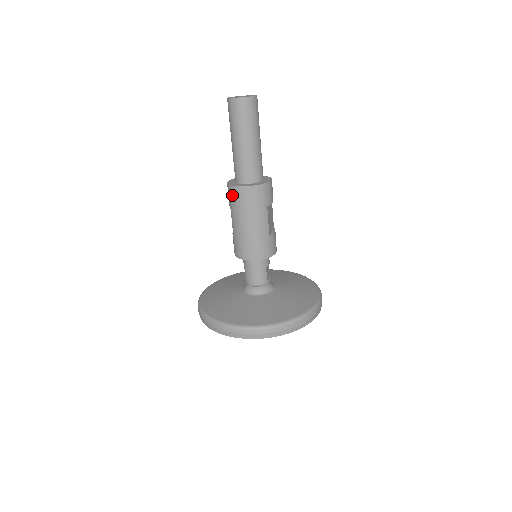
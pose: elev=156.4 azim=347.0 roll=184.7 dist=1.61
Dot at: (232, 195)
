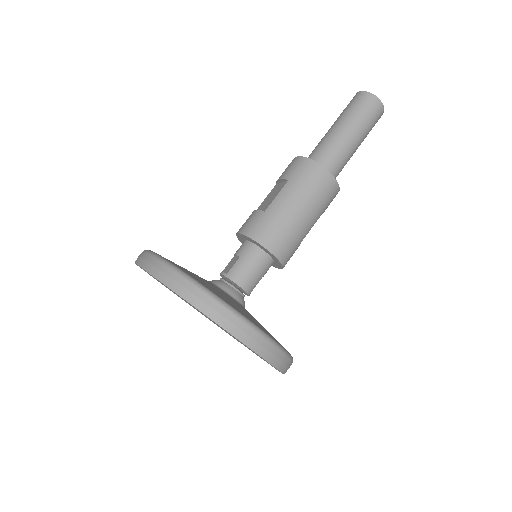
Dot at: (307, 170)
